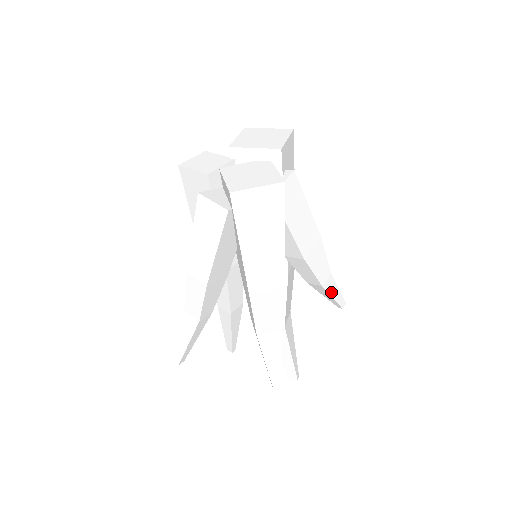
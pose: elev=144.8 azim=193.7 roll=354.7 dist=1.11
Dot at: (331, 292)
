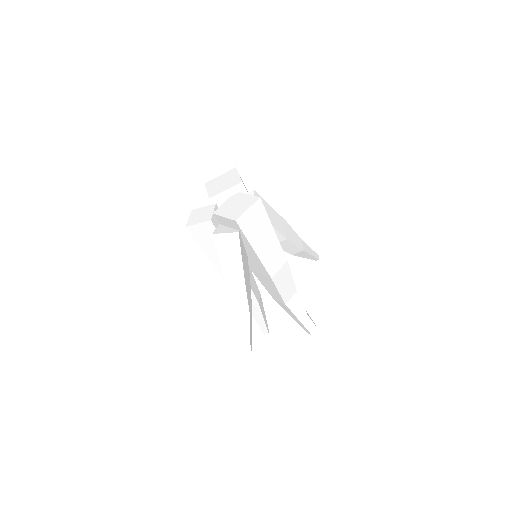
Dot at: (308, 252)
